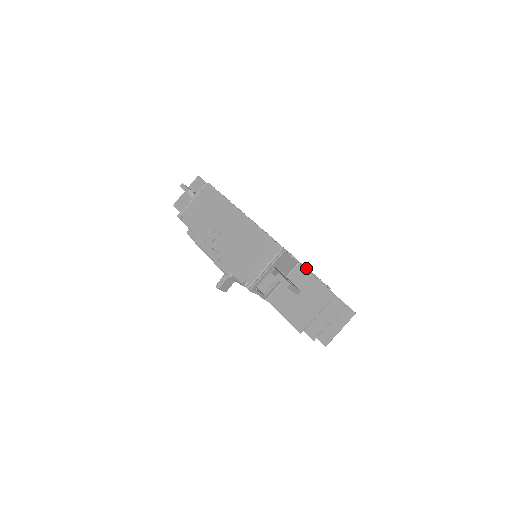
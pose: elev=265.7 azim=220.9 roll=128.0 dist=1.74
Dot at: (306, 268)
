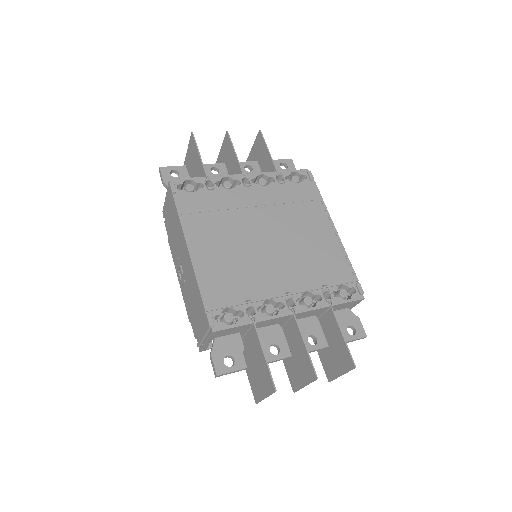
Dot at: (288, 306)
